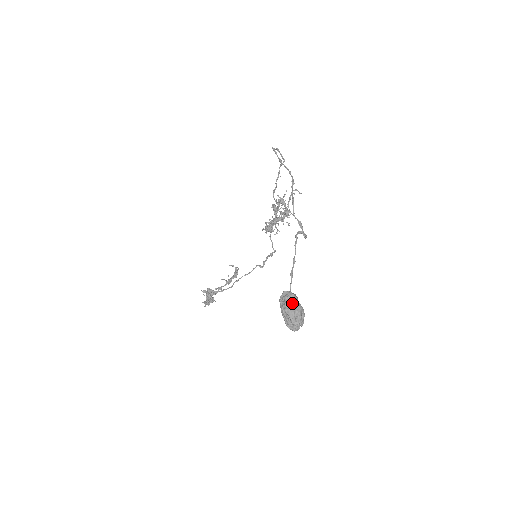
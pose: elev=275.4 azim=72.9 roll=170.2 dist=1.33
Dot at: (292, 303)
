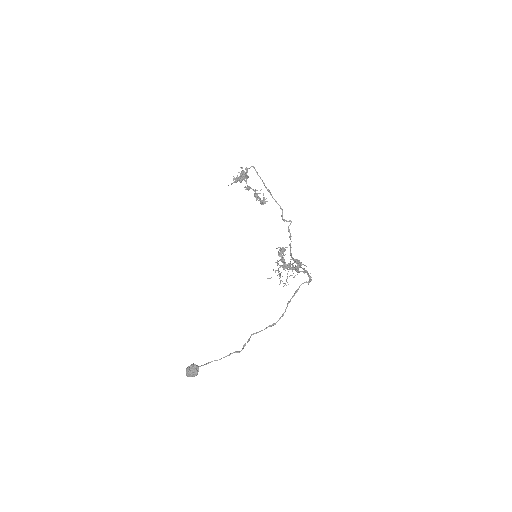
Dot at: (192, 375)
